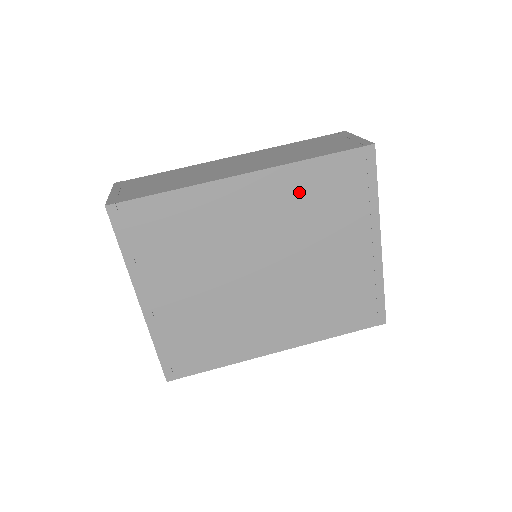
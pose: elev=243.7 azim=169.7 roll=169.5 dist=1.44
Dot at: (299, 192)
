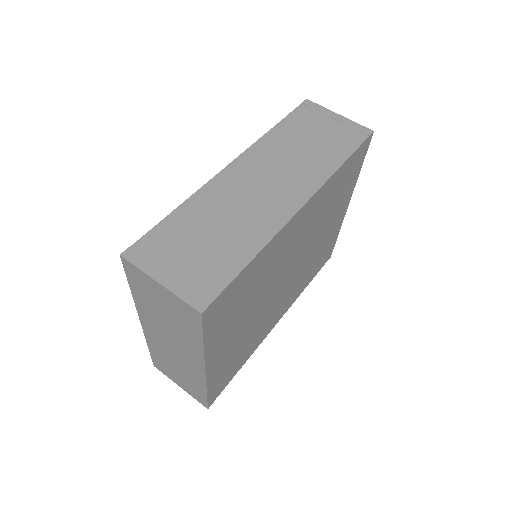
Dot at: (326, 198)
